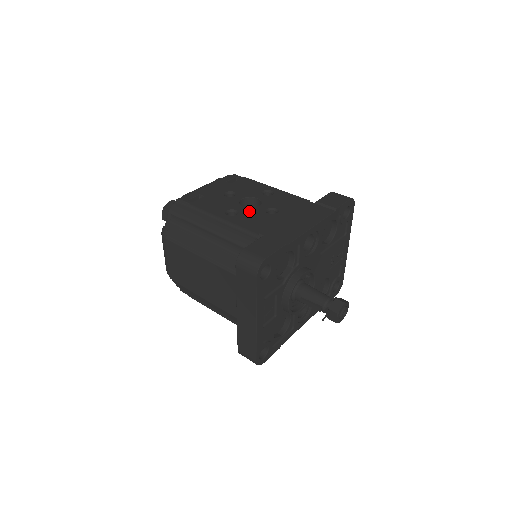
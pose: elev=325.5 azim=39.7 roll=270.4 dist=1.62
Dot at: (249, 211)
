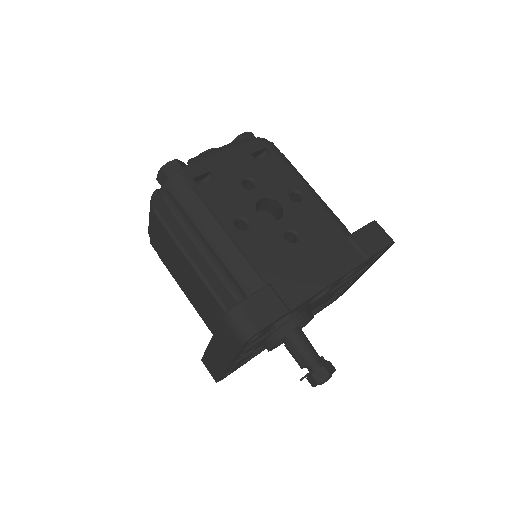
Dot at: (263, 227)
